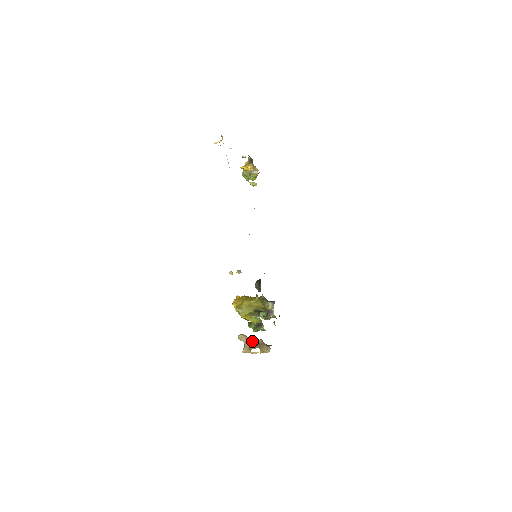
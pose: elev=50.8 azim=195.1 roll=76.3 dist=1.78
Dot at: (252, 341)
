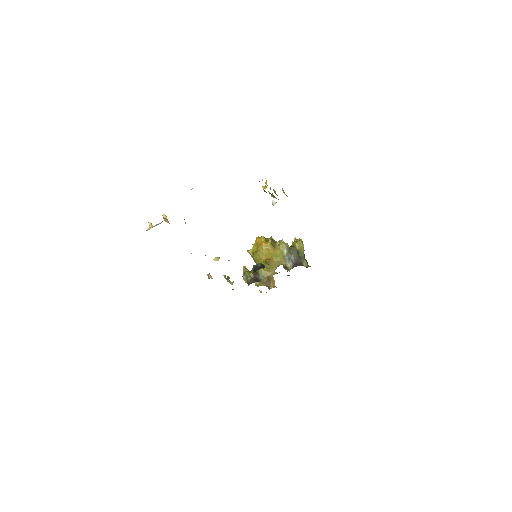
Dot at: occluded
